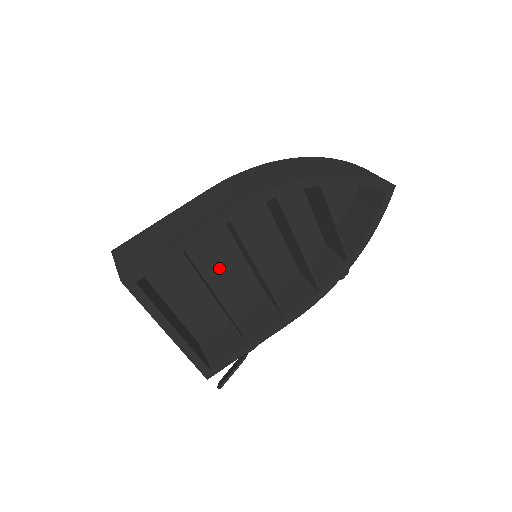
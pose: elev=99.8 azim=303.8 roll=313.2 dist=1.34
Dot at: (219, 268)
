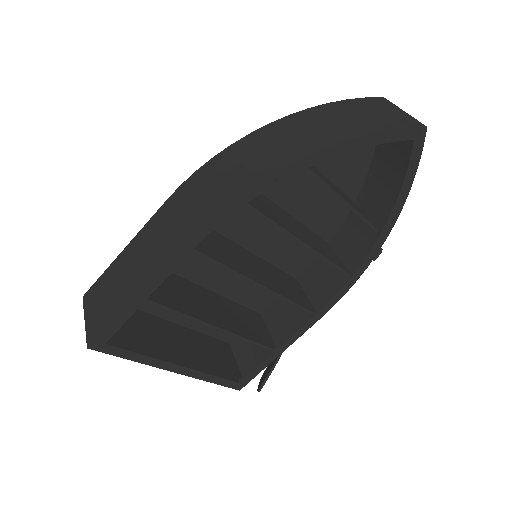
Dot at: (220, 273)
